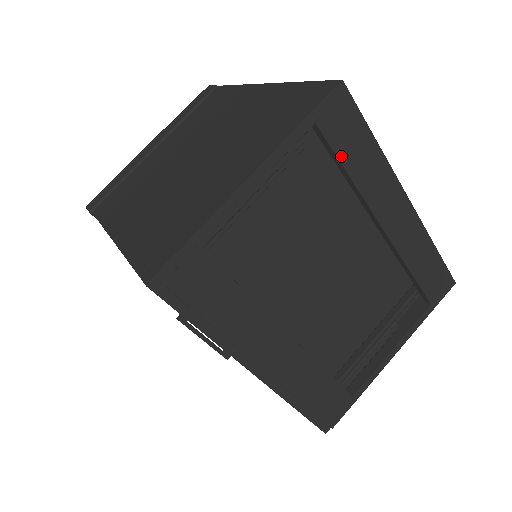
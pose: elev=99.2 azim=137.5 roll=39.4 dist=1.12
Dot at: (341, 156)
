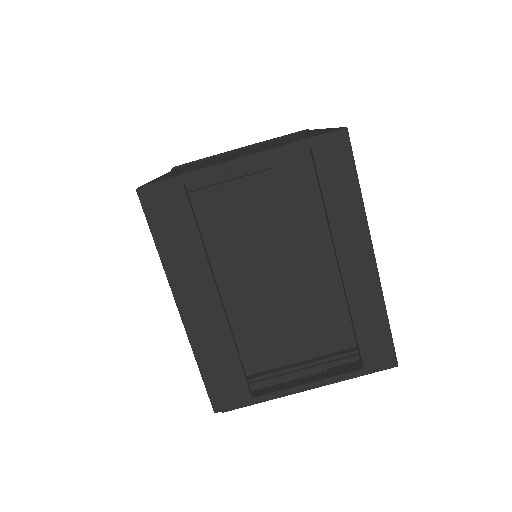
Dot at: (323, 183)
